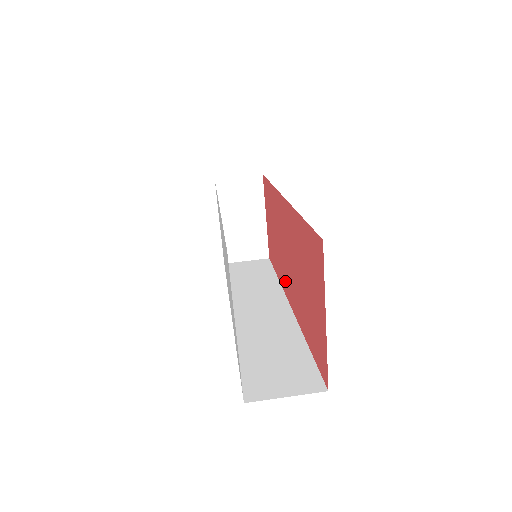
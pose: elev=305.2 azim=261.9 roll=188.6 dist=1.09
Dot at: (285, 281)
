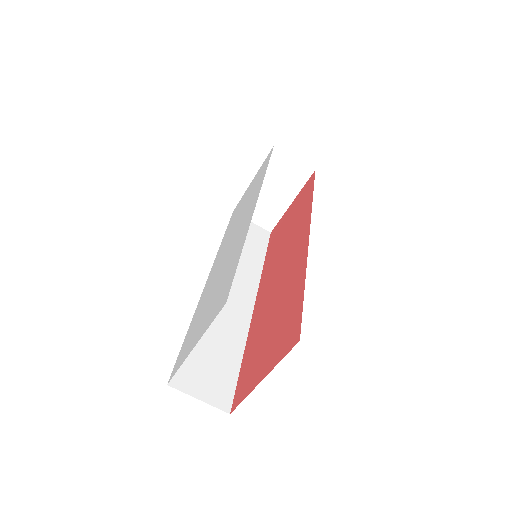
Dot at: (265, 281)
